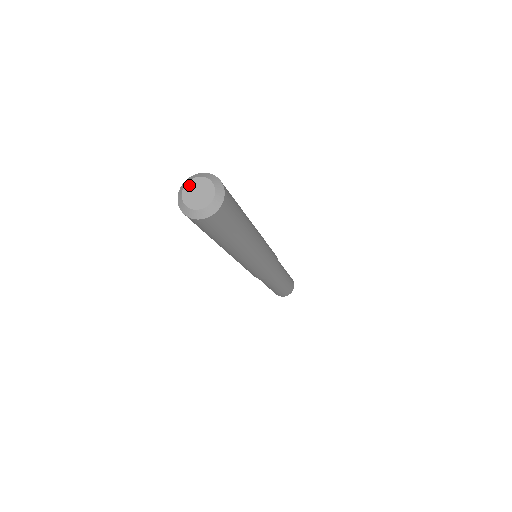
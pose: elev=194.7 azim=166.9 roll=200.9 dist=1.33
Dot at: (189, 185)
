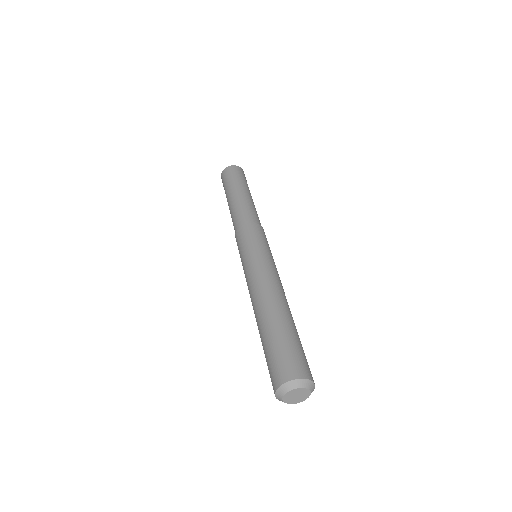
Dot at: (297, 390)
